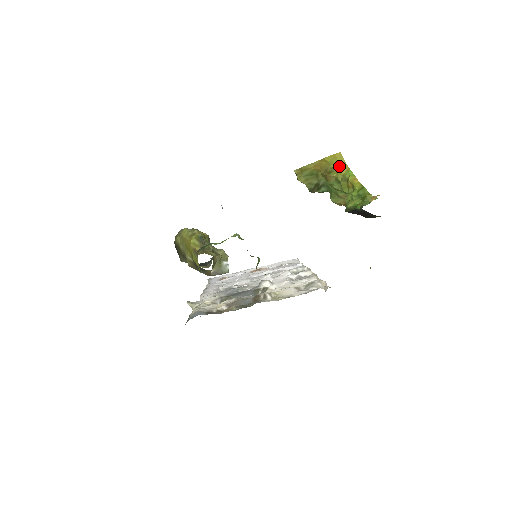
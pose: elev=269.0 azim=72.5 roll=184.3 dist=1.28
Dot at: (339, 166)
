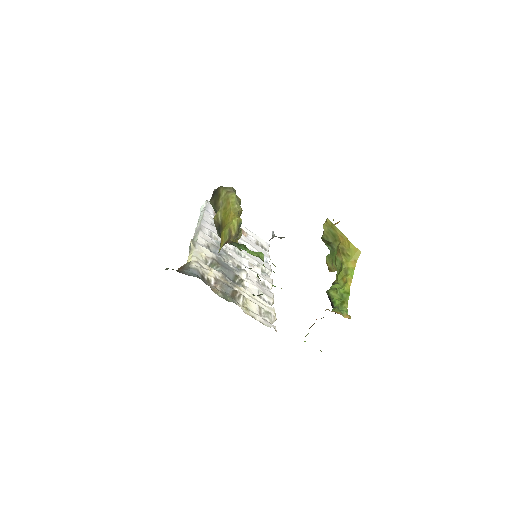
Dot at: (352, 259)
